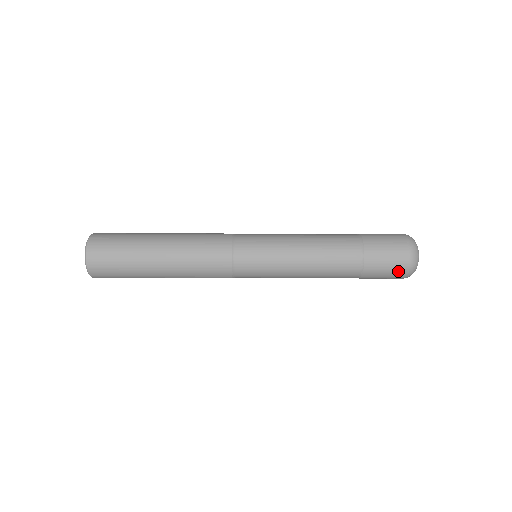
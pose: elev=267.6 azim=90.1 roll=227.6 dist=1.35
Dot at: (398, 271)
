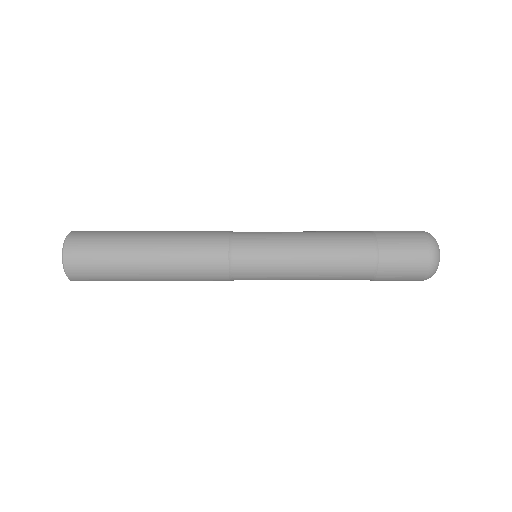
Dot at: (418, 267)
